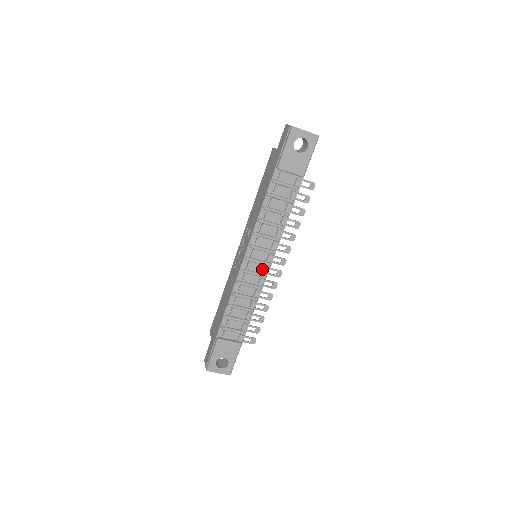
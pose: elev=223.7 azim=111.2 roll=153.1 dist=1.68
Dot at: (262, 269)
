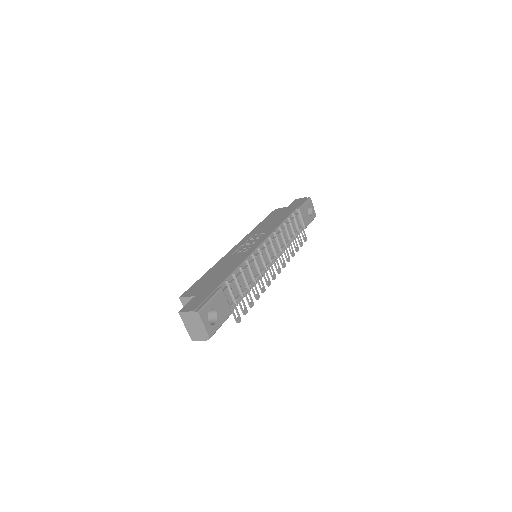
Dot at: (266, 263)
